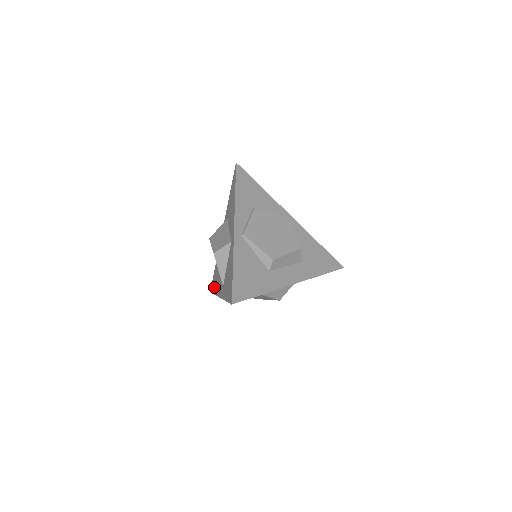
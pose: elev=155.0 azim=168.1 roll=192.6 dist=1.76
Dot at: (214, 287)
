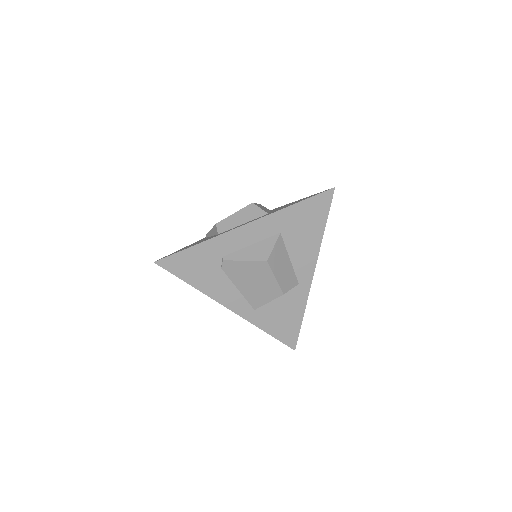
Dot at: occluded
